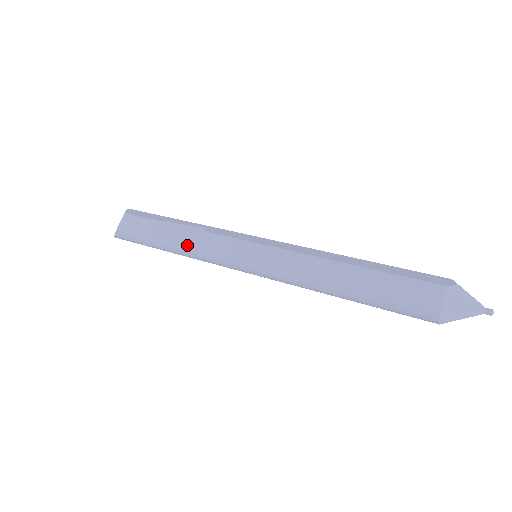
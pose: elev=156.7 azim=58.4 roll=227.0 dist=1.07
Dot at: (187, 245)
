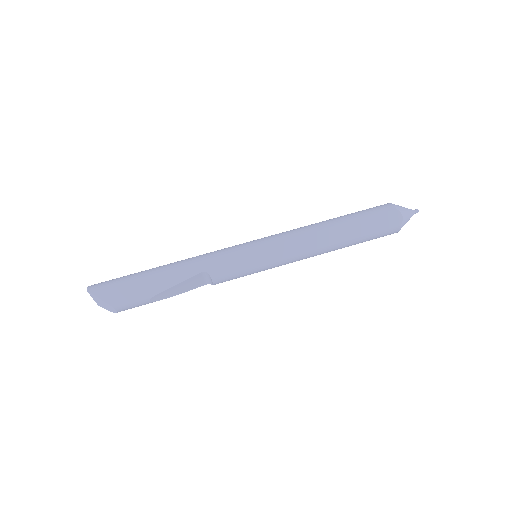
Dot at: (198, 285)
